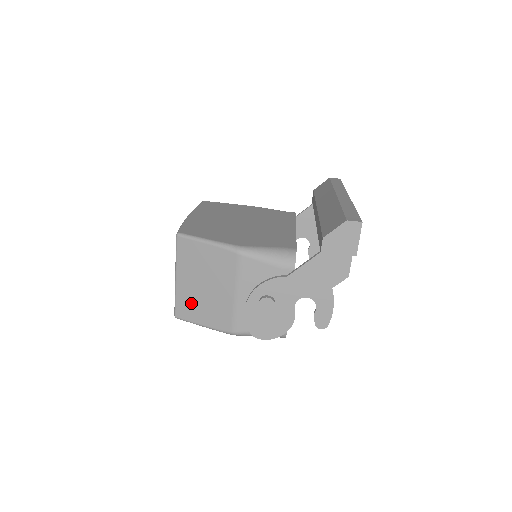
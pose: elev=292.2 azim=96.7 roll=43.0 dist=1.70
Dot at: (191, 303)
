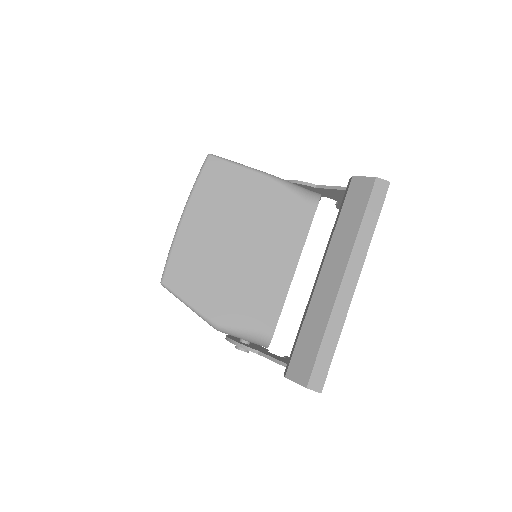
Dot at: occluded
